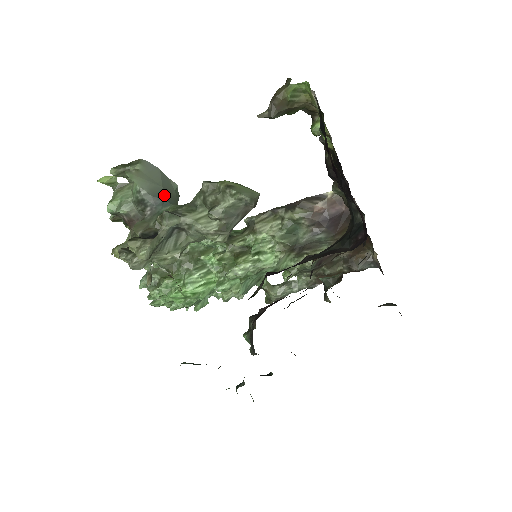
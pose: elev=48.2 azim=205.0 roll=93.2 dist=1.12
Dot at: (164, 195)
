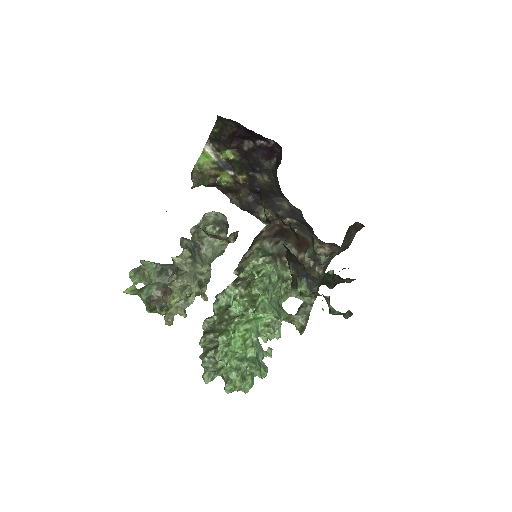
Dot at: occluded
